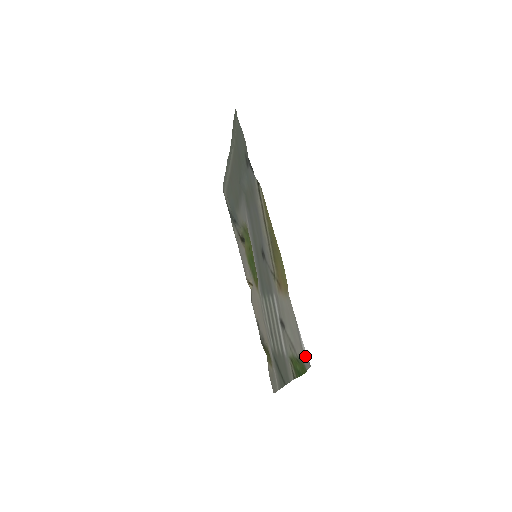
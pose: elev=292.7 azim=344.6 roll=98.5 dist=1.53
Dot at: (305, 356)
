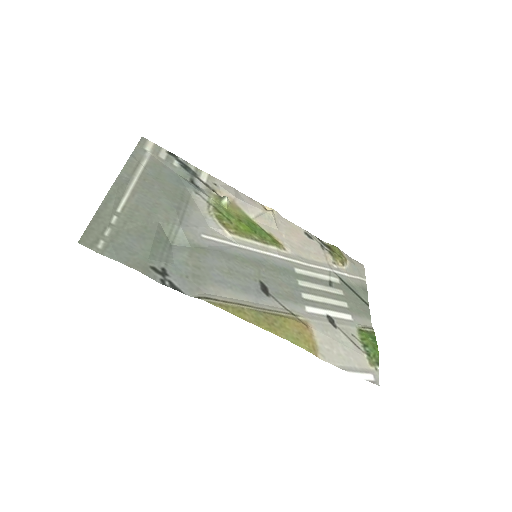
Dot at: (369, 376)
